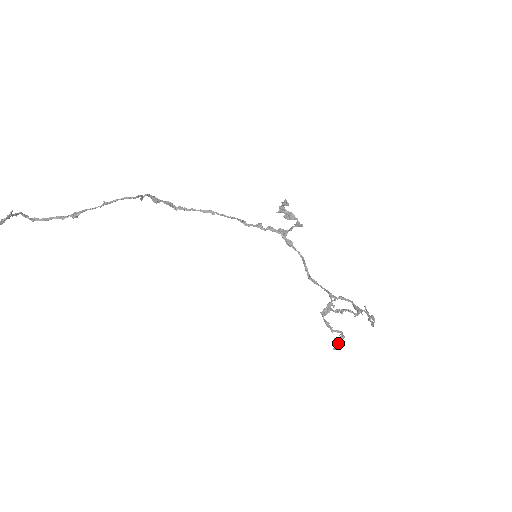
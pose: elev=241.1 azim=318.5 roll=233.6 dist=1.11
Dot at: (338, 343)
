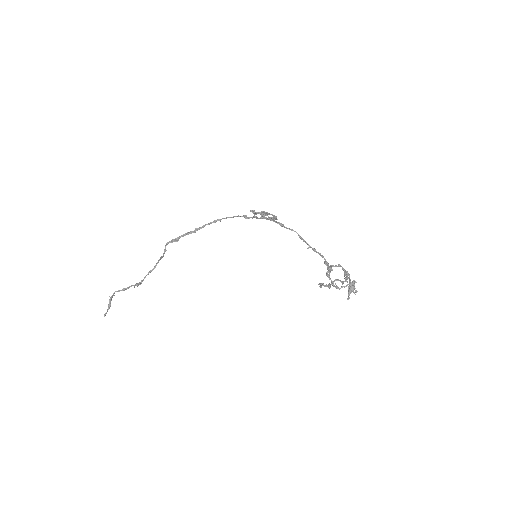
Dot at: occluded
